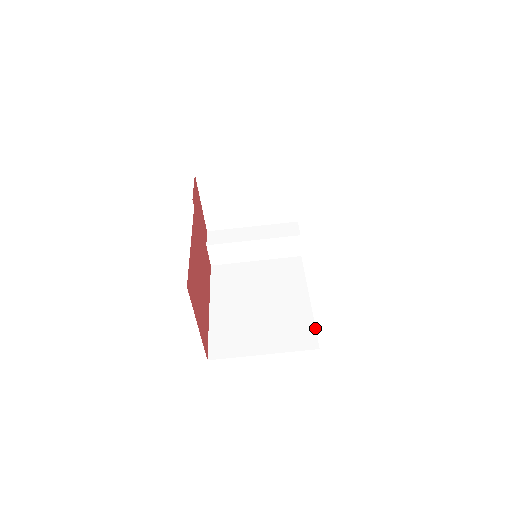
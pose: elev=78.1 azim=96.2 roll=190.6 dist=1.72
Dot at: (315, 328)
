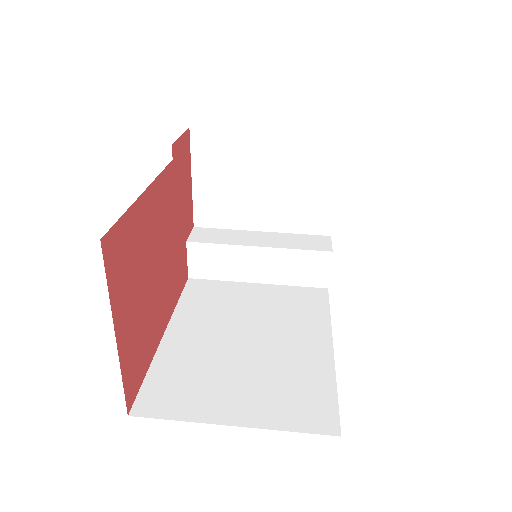
Dot at: (337, 397)
